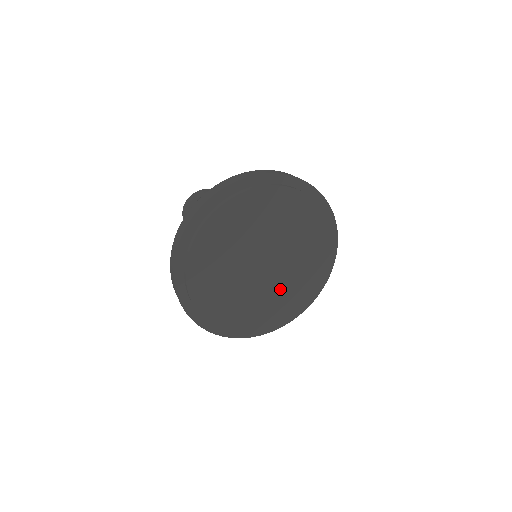
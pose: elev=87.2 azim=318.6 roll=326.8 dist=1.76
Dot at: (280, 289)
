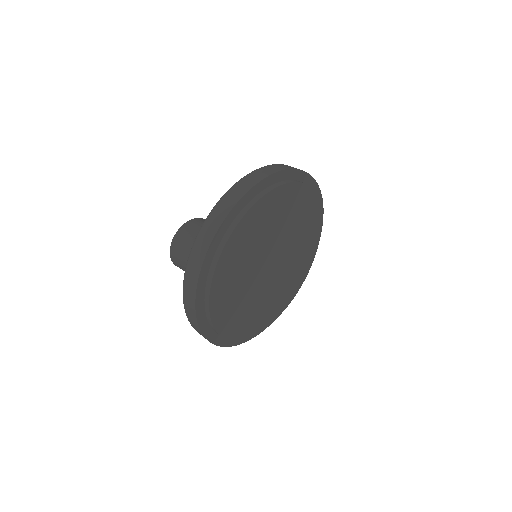
Dot at: (289, 272)
